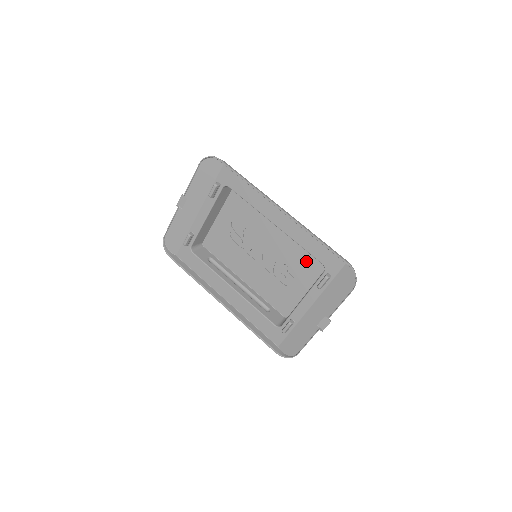
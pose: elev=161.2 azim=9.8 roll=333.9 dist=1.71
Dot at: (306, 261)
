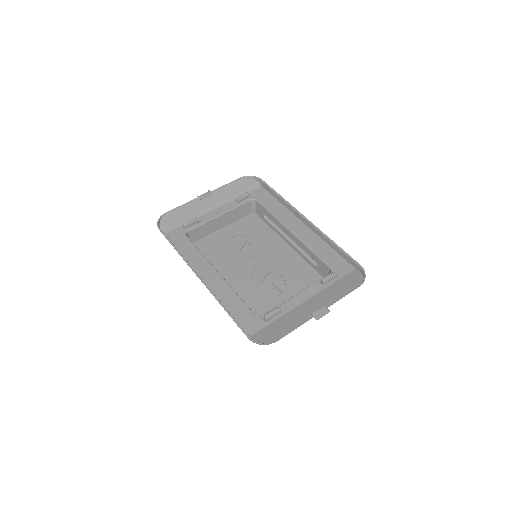
Dot at: (302, 278)
